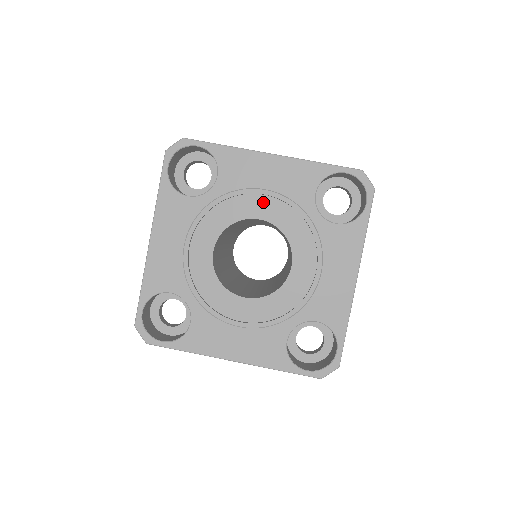
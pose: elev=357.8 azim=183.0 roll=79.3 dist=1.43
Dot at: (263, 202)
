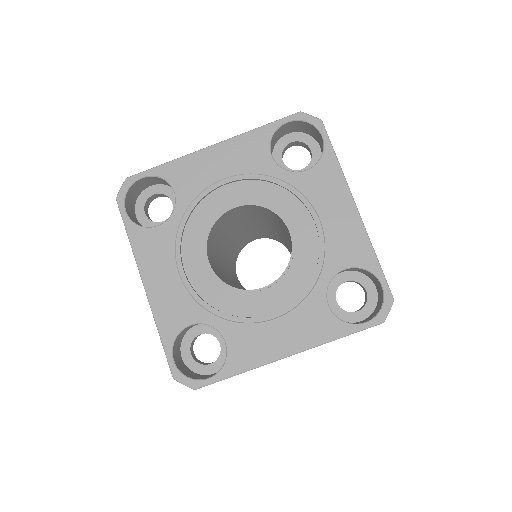
Dot at: (229, 191)
